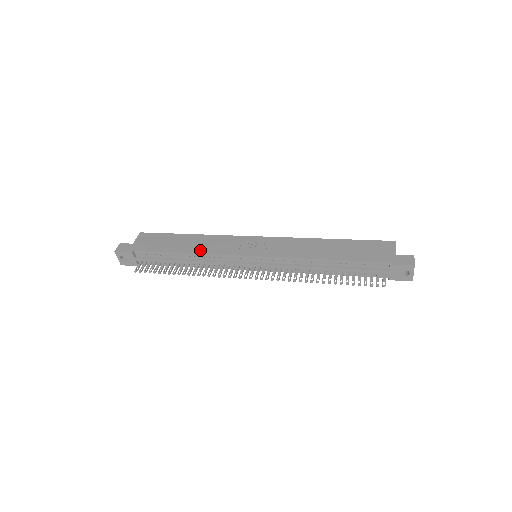
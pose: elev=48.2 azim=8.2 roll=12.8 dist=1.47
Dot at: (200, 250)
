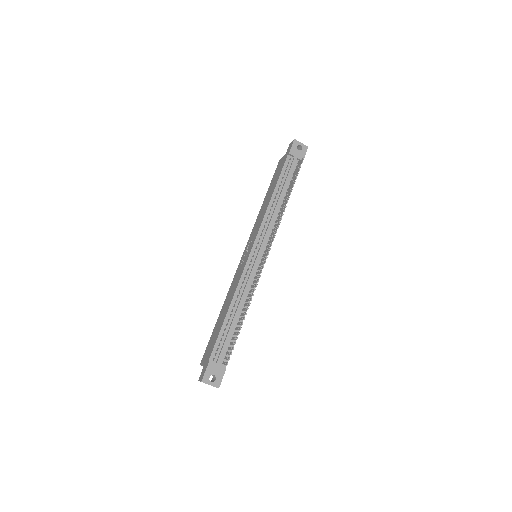
Dot at: (232, 296)
